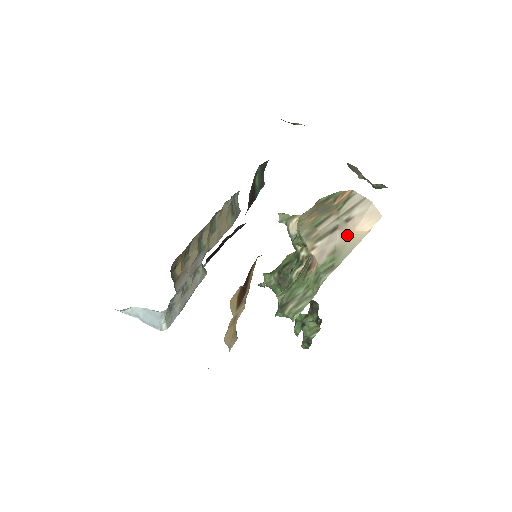
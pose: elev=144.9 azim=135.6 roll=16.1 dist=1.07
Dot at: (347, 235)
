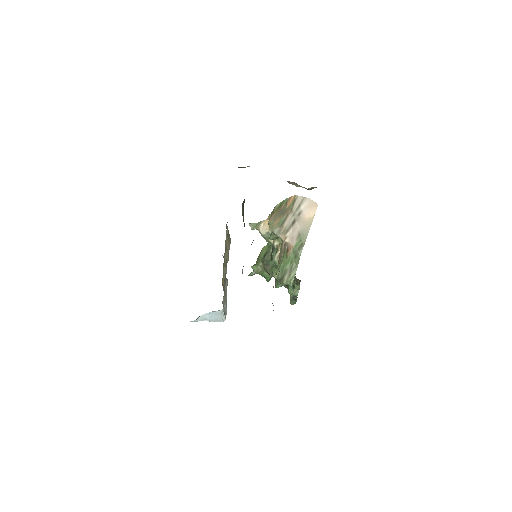
Dot at: (303, 223)
